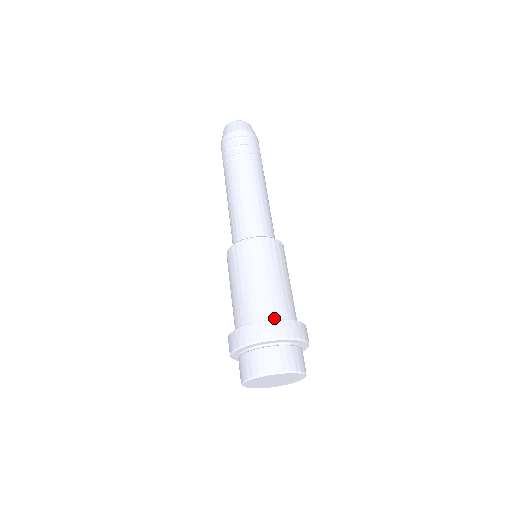
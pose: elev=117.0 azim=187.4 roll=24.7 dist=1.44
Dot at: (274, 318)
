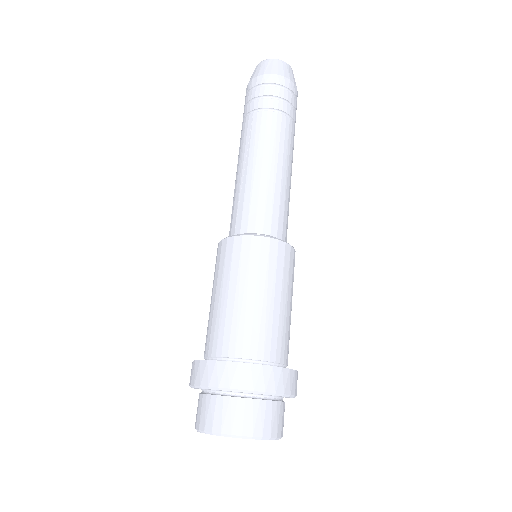
Dot at: (220, 355)
